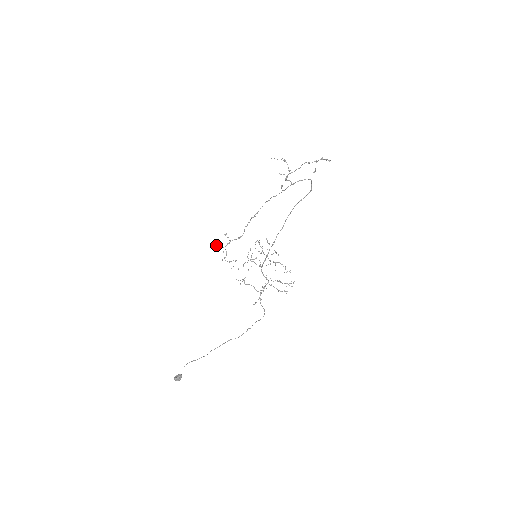
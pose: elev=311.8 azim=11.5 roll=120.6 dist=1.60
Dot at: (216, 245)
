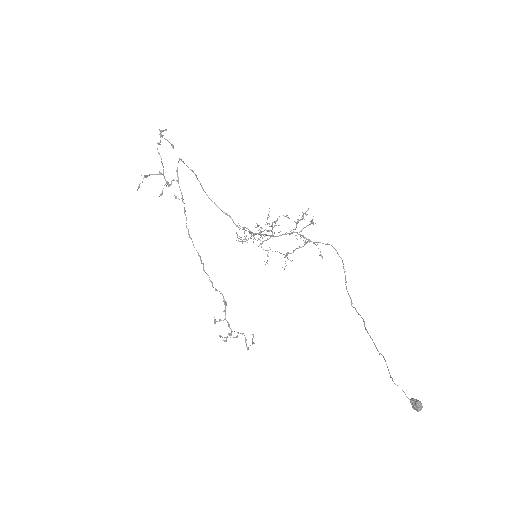
Dot at: (225, 340)
